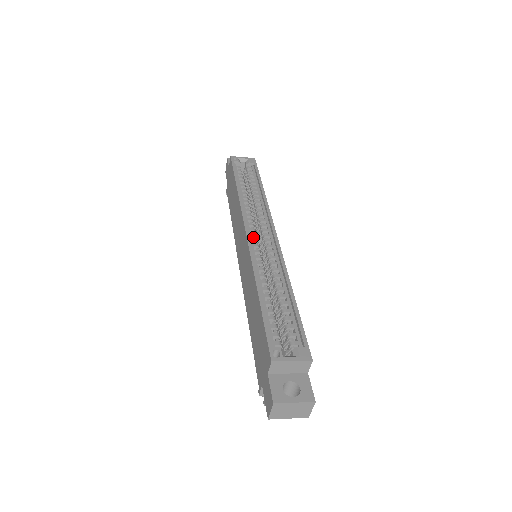
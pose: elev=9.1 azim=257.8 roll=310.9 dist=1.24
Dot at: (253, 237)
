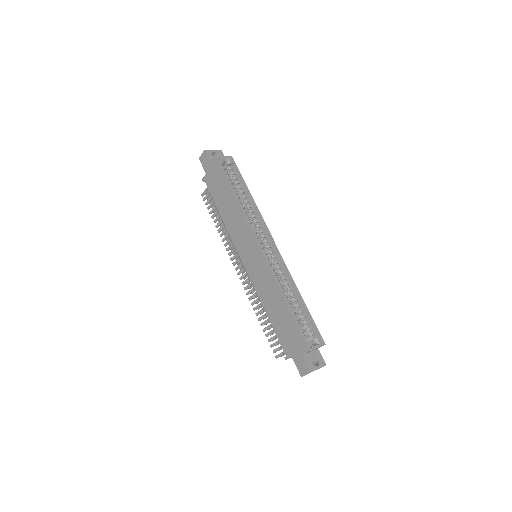
Dot at: occluded
